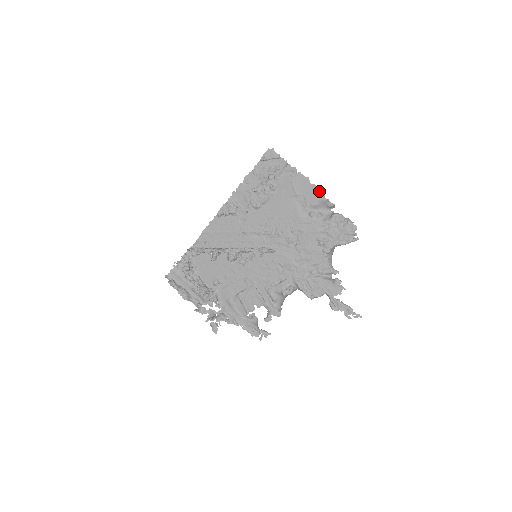
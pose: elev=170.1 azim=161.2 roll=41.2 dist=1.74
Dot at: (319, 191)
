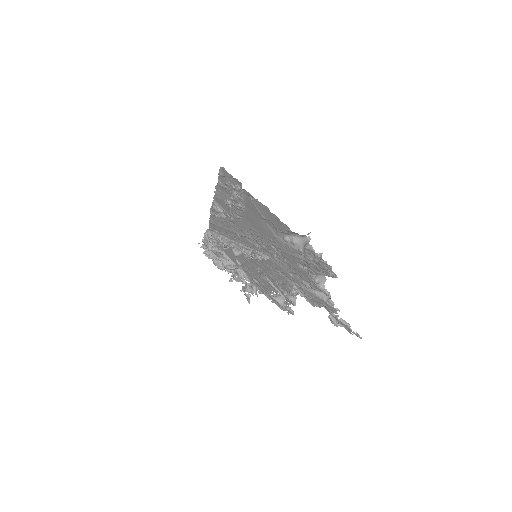
Dot at: (282, 222)
